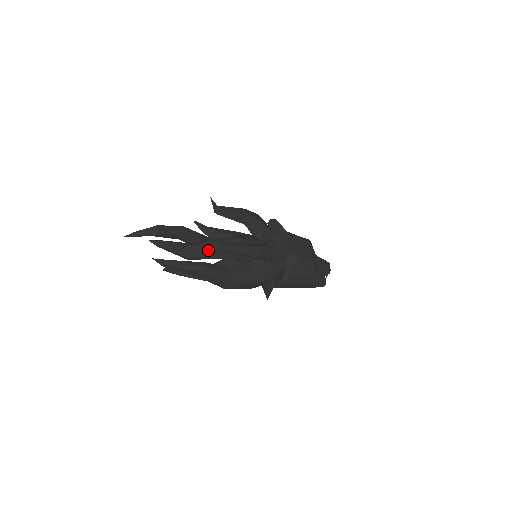
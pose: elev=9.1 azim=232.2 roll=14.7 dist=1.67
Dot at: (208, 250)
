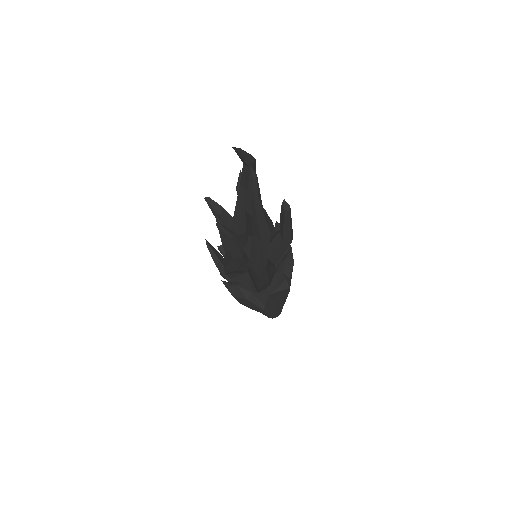
Dot at: (266, 214)
